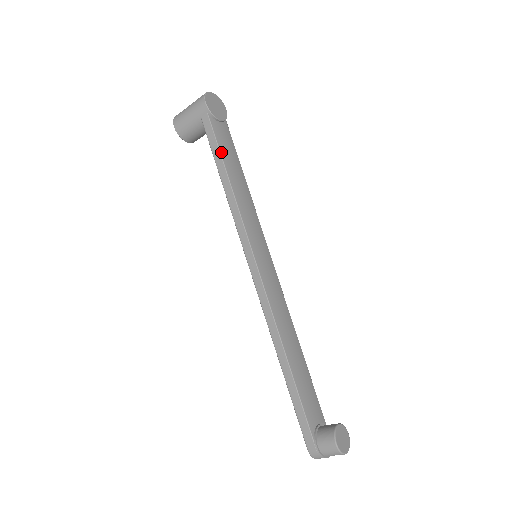
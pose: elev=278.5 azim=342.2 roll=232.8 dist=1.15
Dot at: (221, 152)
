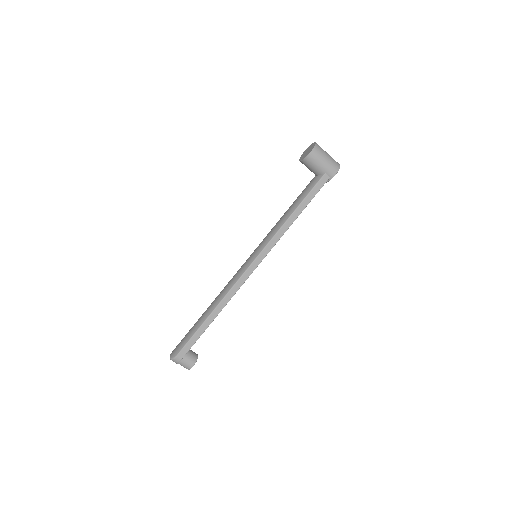
Dot at: occluded
